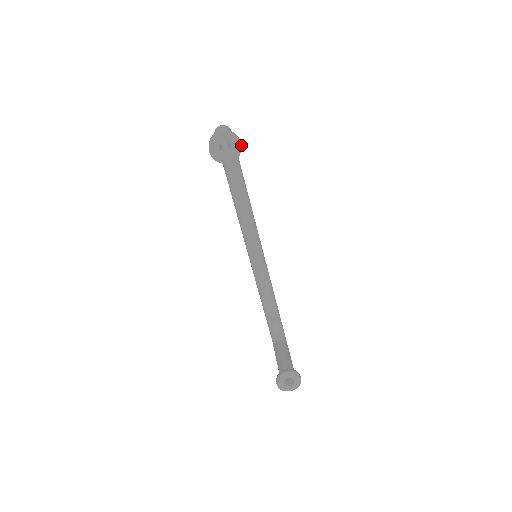
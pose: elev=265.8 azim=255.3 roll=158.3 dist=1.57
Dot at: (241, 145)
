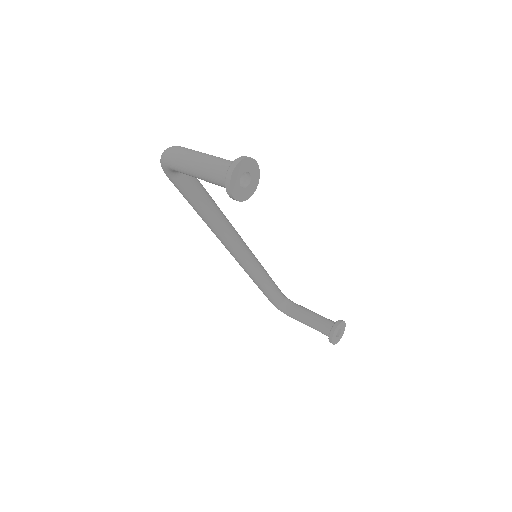
Dot at: (258, 165)
